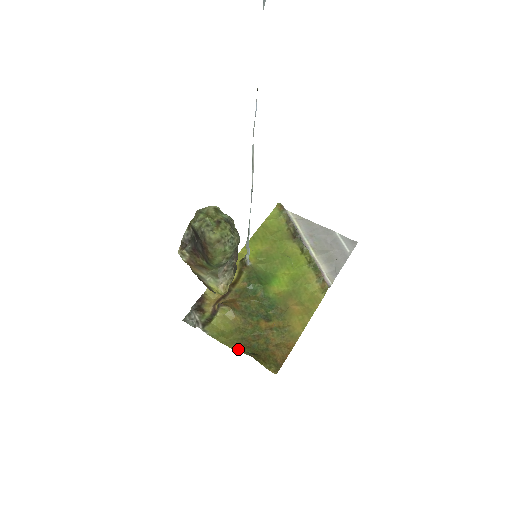
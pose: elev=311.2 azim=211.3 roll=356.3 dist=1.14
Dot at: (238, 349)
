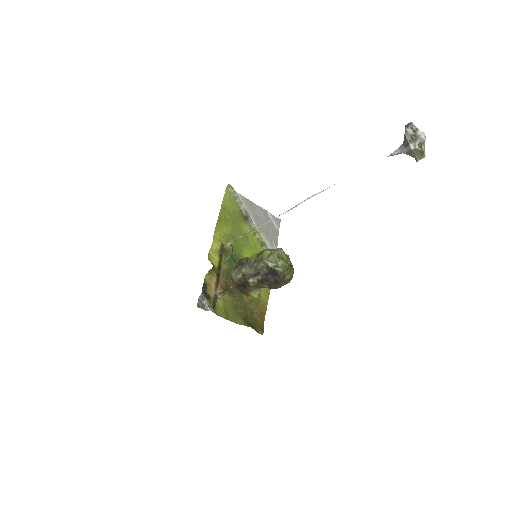
Dot at: (239, 322)
